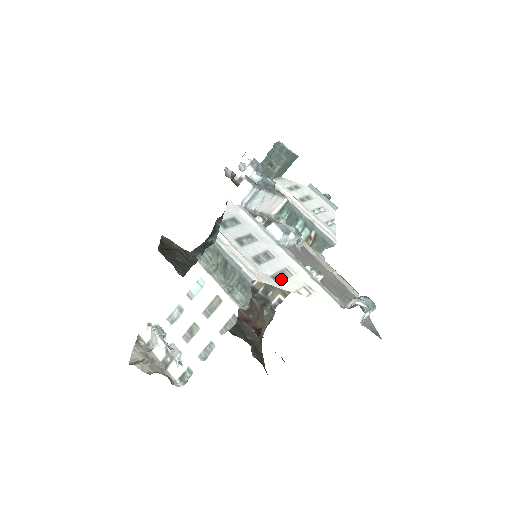
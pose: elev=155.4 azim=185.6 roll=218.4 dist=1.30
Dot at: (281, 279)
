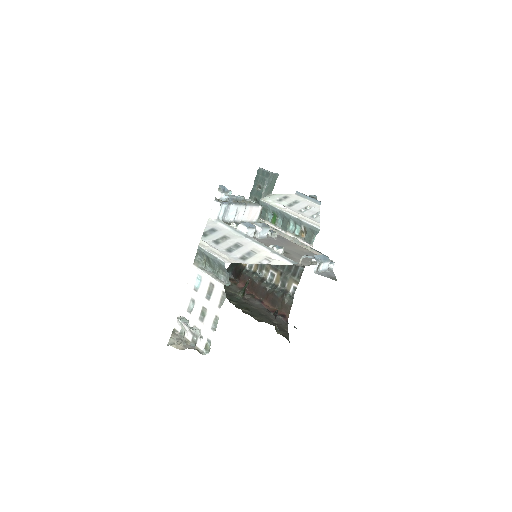
Dot at: (247, 258)
